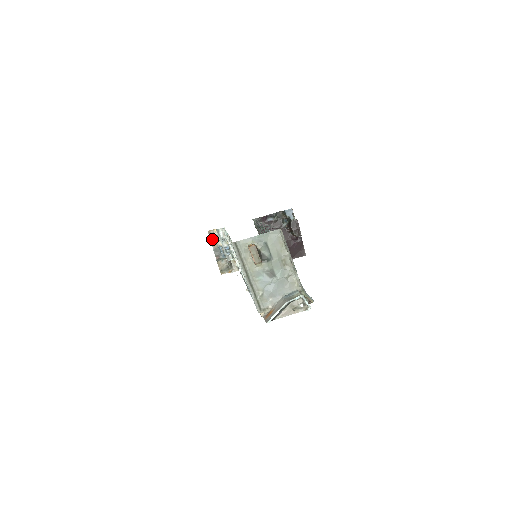
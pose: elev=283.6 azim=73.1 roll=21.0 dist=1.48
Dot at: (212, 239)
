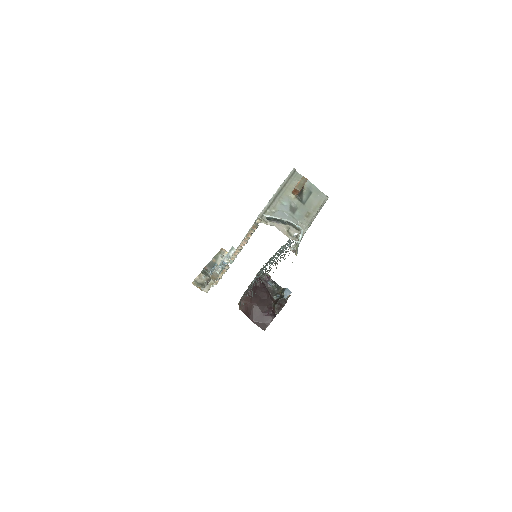
Dot at: (218, 255)
